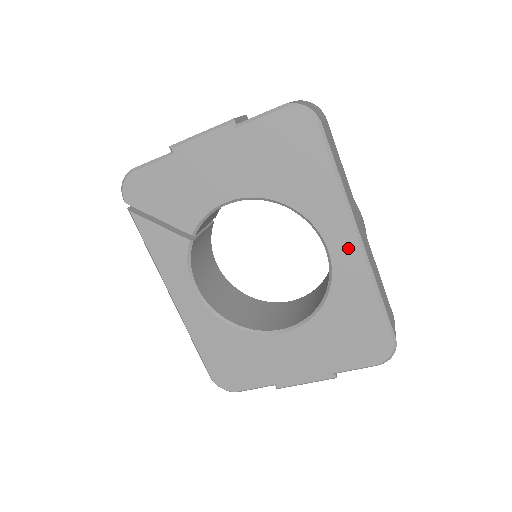
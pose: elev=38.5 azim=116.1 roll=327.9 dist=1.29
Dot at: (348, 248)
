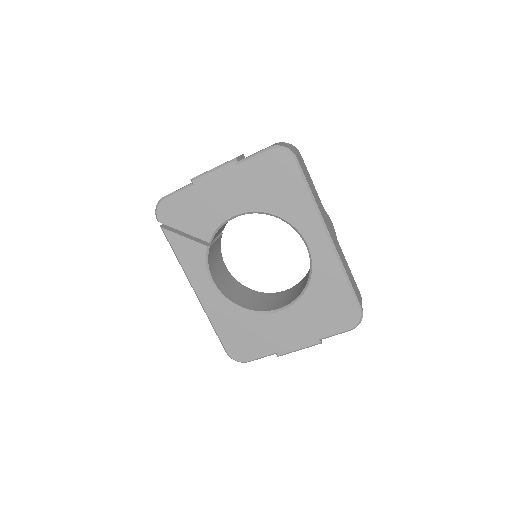
Dot at: (322, 244)
